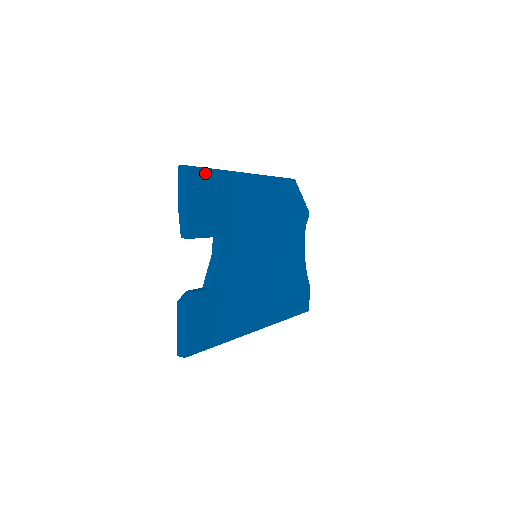
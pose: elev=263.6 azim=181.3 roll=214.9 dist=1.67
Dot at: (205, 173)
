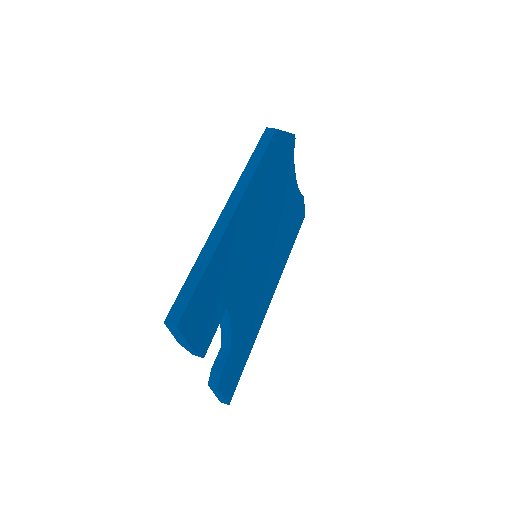
Dot at: (195, 296)
